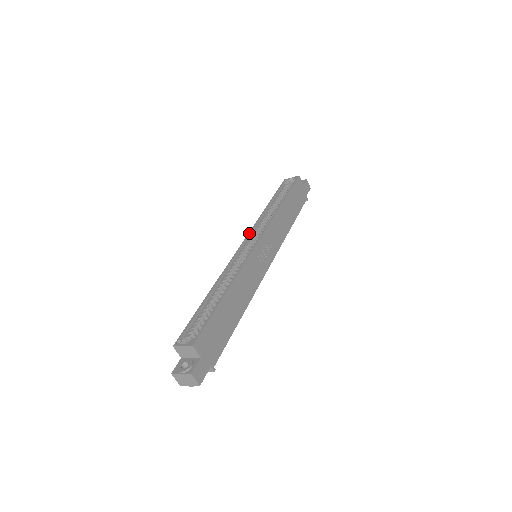
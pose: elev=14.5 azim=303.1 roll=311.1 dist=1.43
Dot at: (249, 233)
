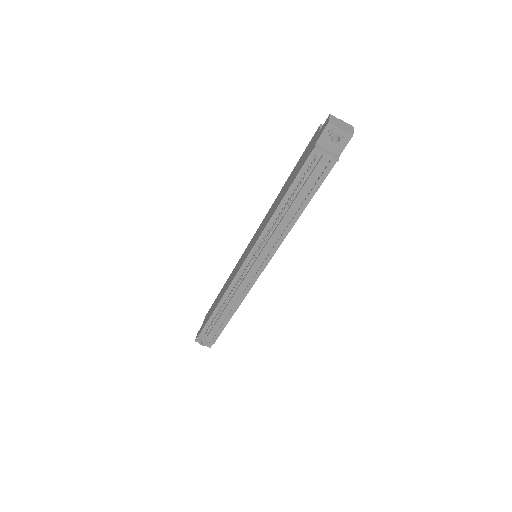
Dot at: occluded
